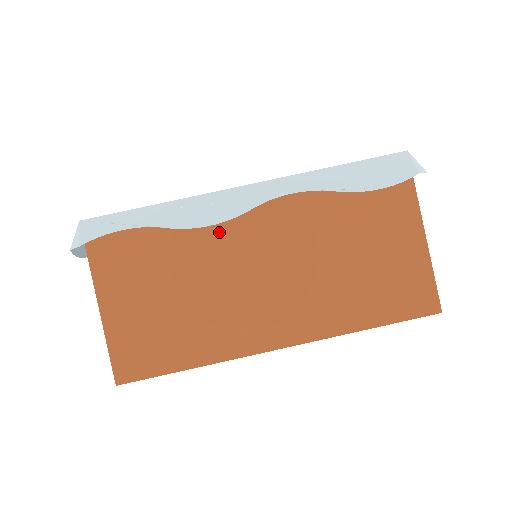
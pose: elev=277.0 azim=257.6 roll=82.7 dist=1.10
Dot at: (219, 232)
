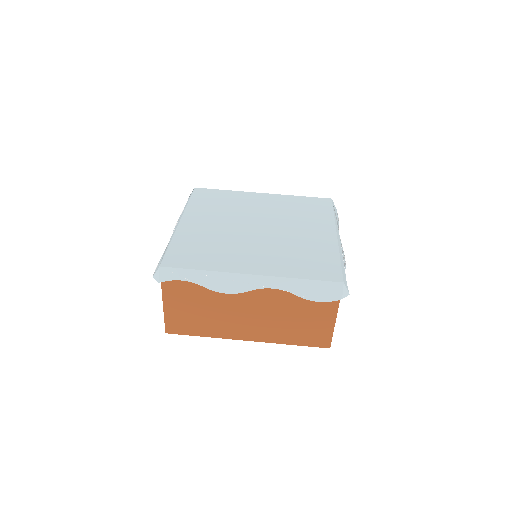
Dot at: occluded
